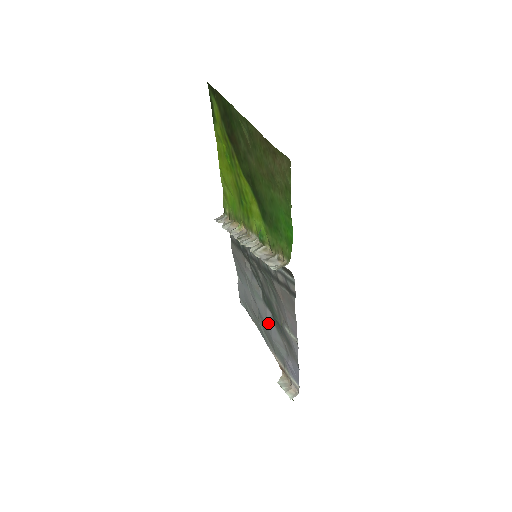
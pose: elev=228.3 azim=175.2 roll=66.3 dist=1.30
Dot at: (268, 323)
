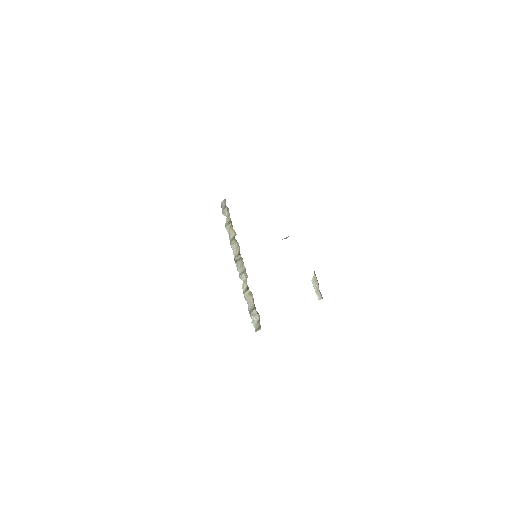
Dot at: occluded
